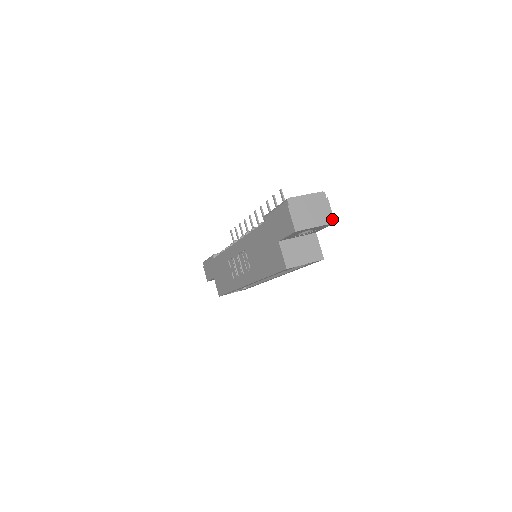
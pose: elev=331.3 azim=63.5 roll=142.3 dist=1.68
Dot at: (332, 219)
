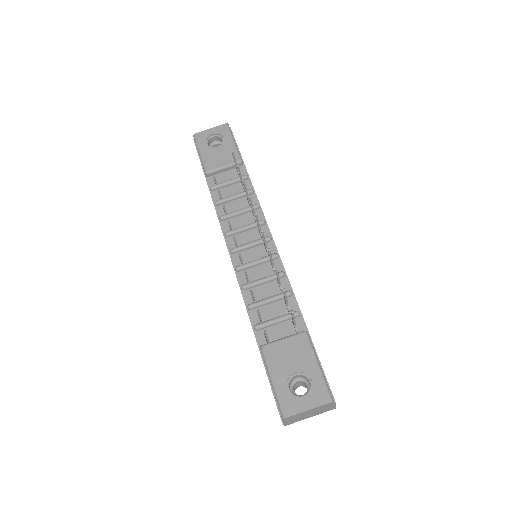
Dot at: occluded
